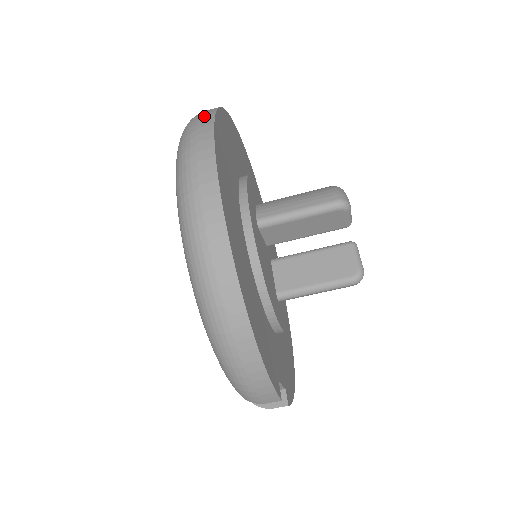
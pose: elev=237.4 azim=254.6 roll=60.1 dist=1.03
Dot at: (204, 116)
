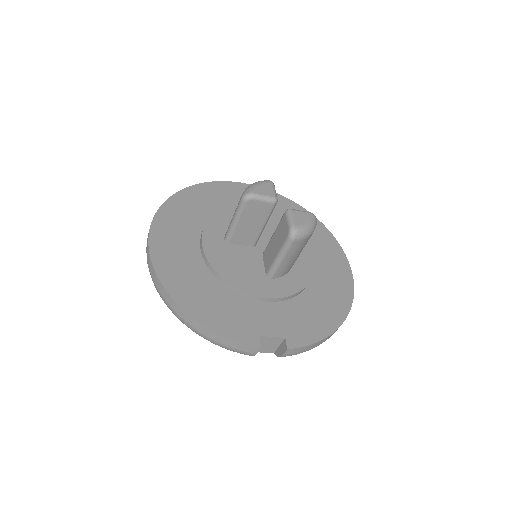
Dot at: occluded
